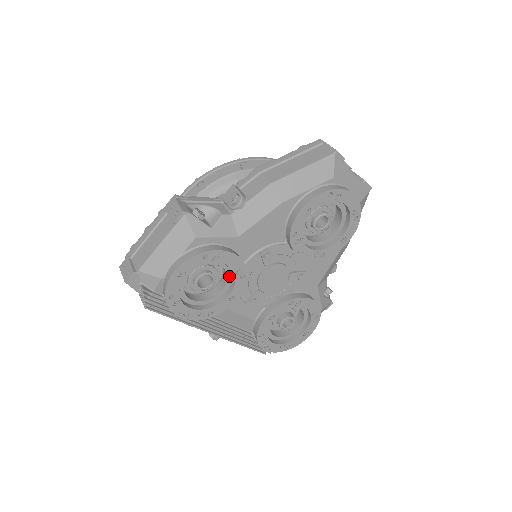
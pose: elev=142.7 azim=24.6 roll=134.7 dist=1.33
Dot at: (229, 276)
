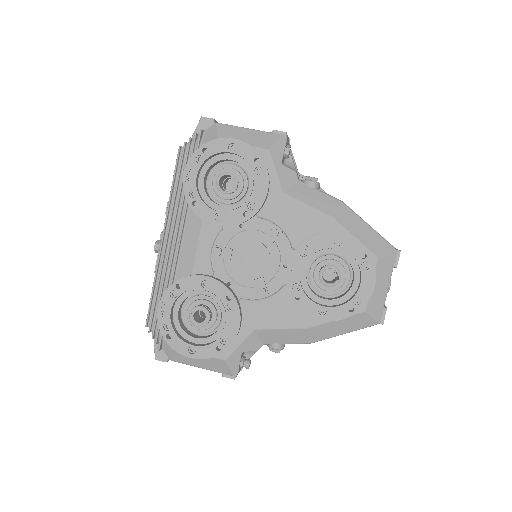
Dot at: (240, 204)
